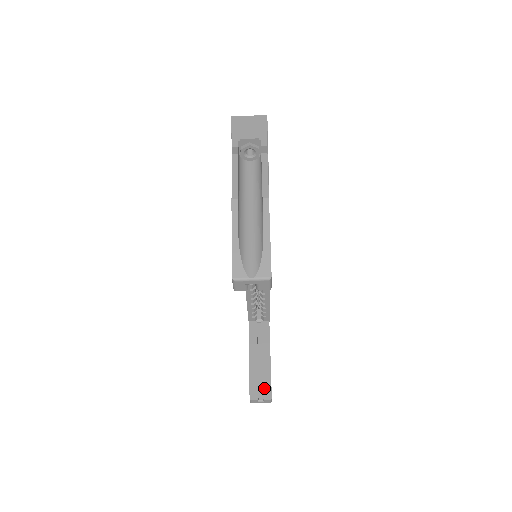
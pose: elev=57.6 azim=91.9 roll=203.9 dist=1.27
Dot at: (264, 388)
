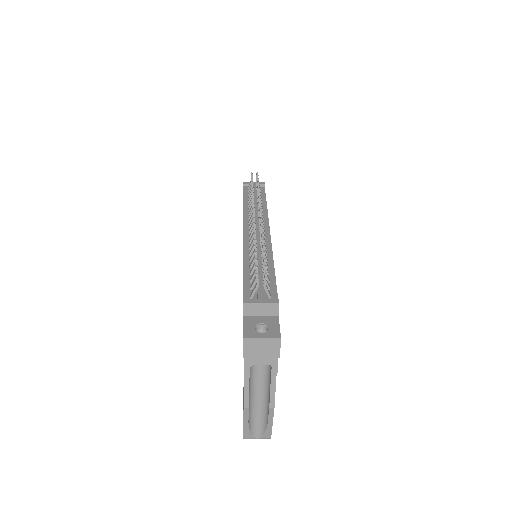
Dot at: occluded
